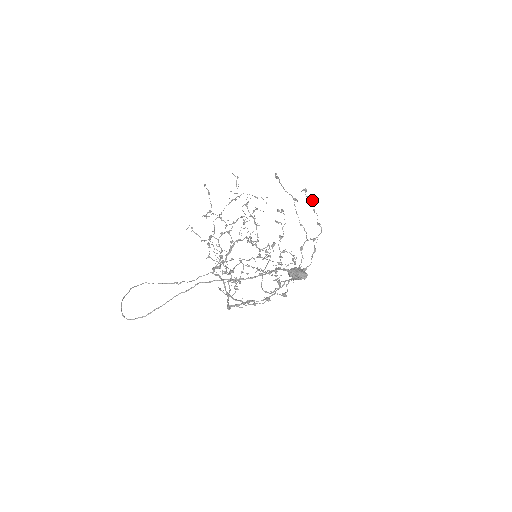
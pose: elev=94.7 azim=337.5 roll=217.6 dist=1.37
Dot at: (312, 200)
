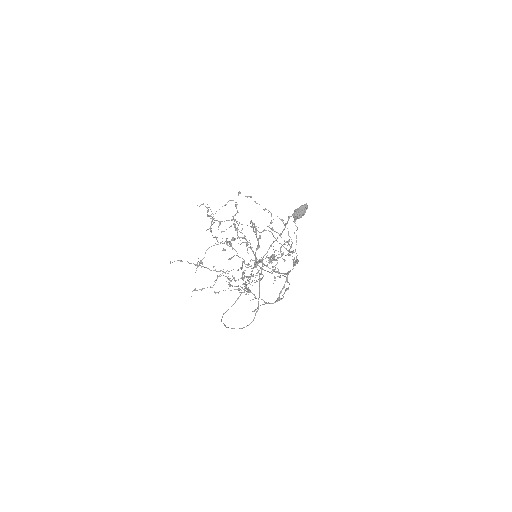
Dot at: (248, 196)
